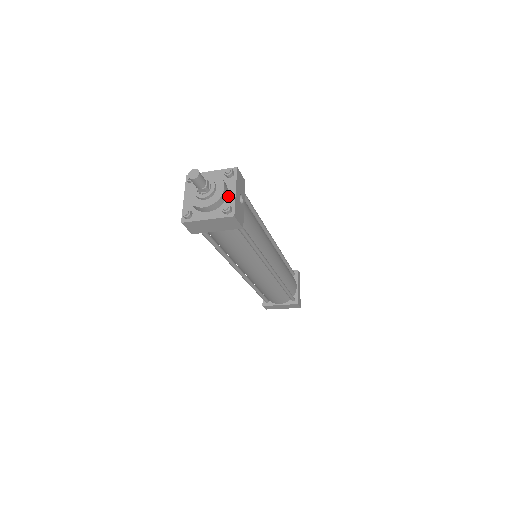
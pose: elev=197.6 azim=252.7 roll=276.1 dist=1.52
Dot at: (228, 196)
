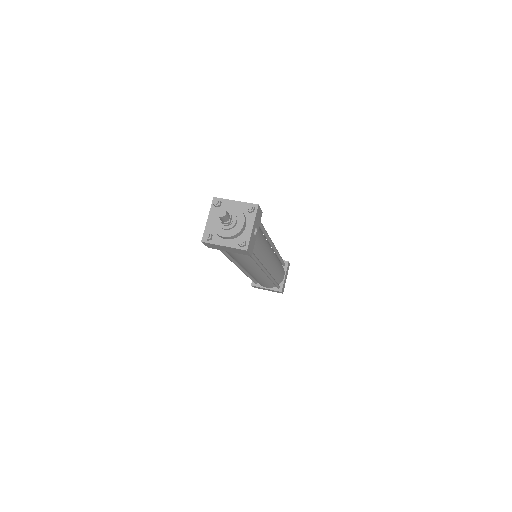
Dot at: (245, 230)
